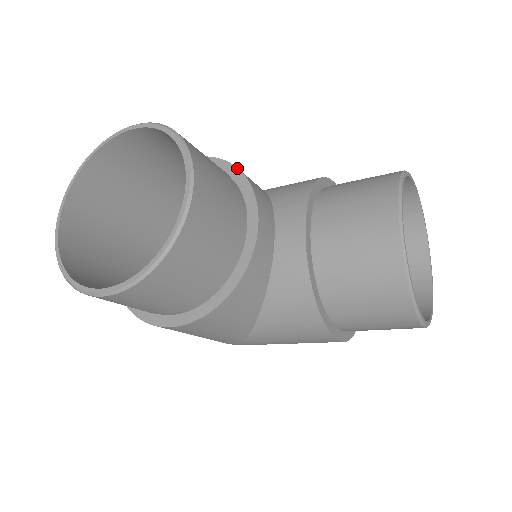
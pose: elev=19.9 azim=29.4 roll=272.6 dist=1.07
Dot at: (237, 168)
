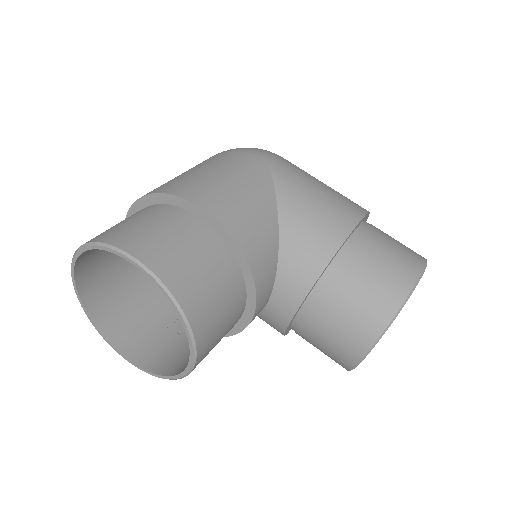
Dot at: (248, 265)
